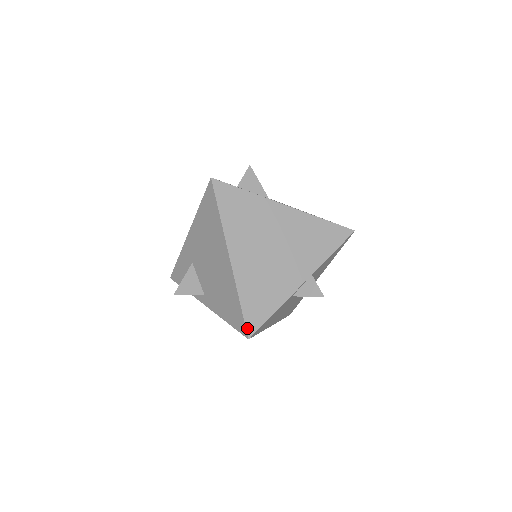
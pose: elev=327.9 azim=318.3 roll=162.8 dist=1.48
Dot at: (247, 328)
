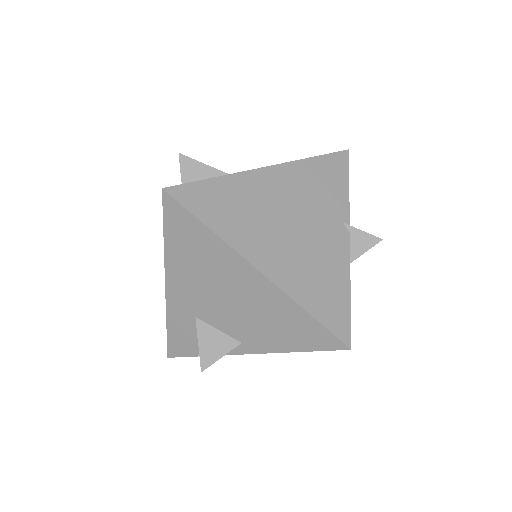
Dot at: (340, 338)
